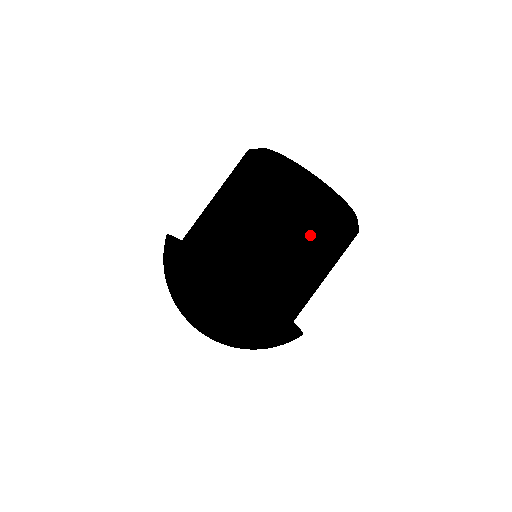
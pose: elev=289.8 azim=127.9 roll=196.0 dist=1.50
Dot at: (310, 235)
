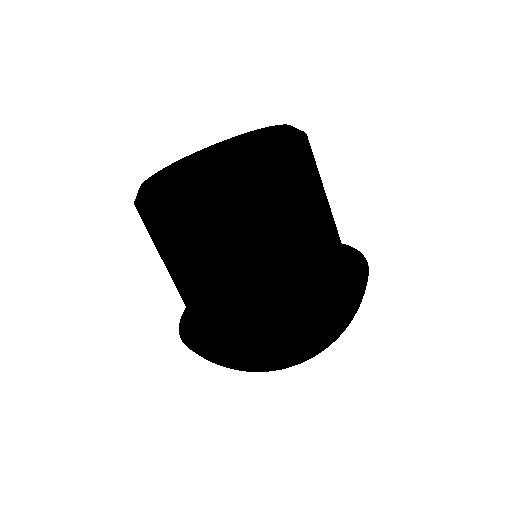
Dot at: (298, 211)
